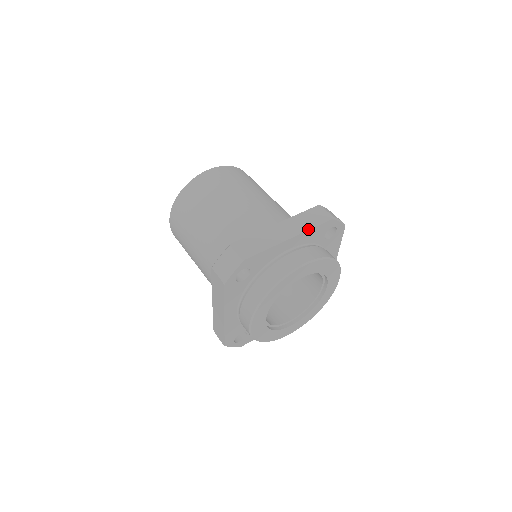
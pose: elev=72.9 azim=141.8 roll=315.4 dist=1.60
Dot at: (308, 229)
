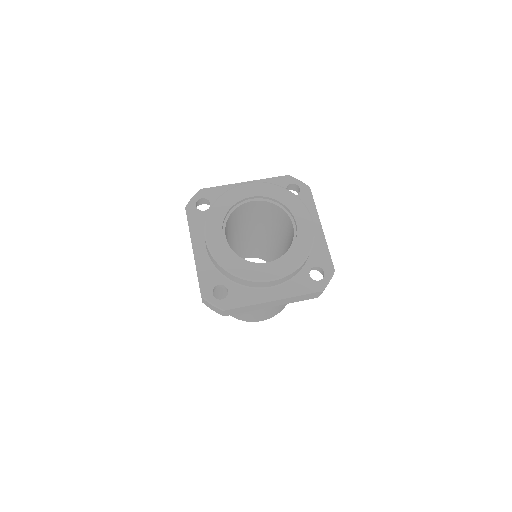
Dot at: (262, 179)
